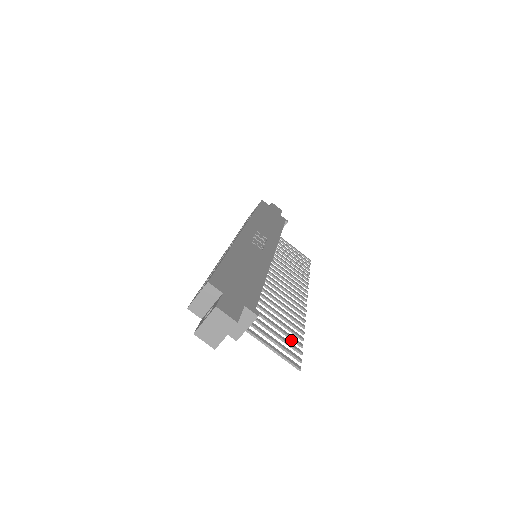
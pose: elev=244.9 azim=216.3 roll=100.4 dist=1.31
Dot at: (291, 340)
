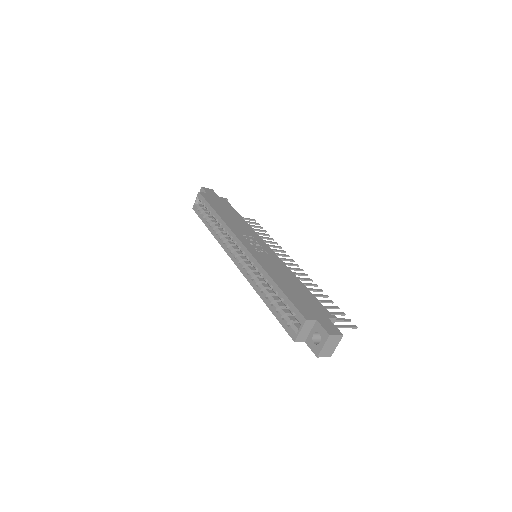
Dot at: occluded
